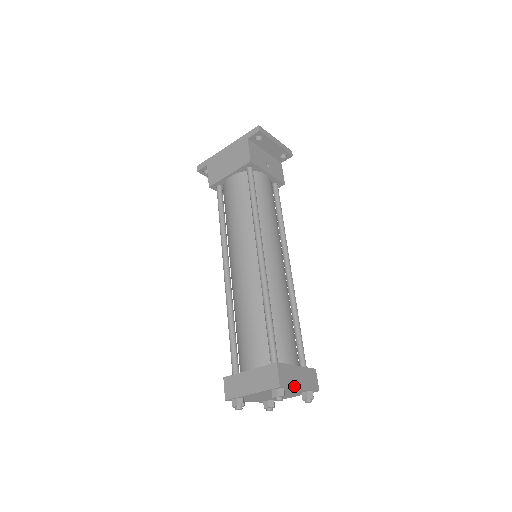
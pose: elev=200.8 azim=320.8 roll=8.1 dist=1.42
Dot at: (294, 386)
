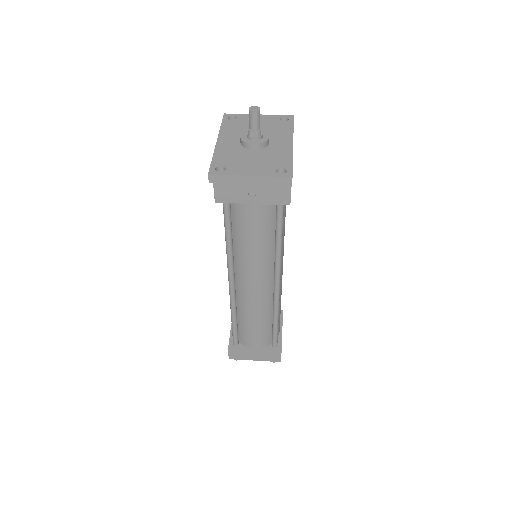
Dot at: (247, 359)
